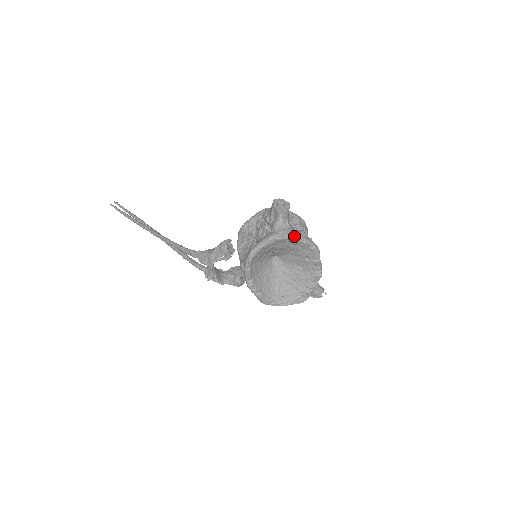
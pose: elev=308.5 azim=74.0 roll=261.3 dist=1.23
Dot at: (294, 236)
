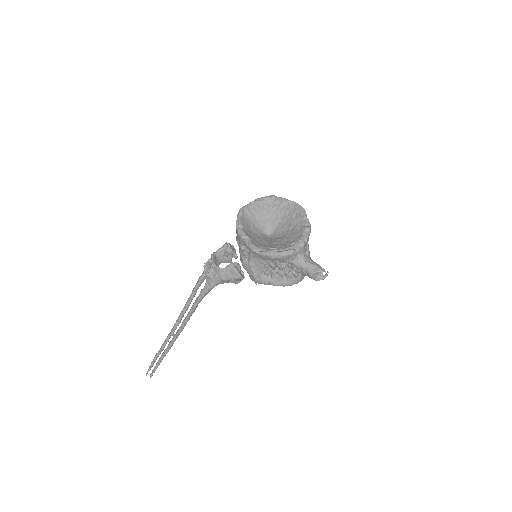
Dot at: (280, 197)
